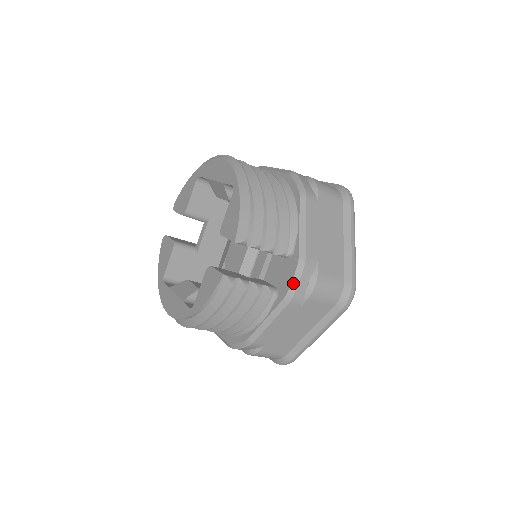
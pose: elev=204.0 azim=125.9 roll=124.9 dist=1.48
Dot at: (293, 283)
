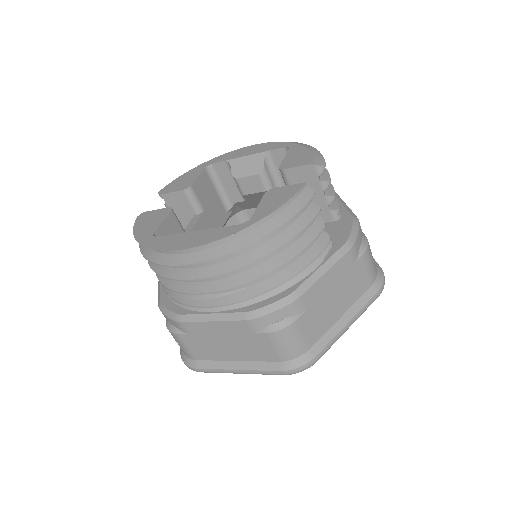
Dot at: (353, 232)
